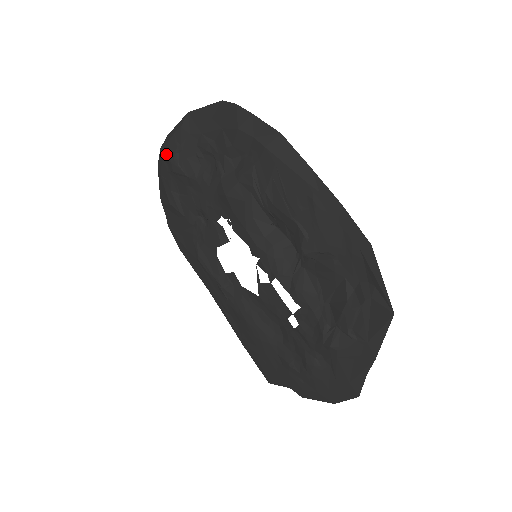
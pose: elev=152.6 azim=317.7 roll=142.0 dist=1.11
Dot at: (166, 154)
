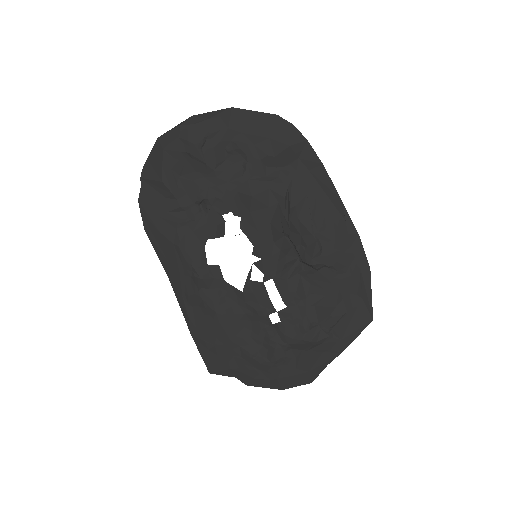
Dot at: (188, 134)
